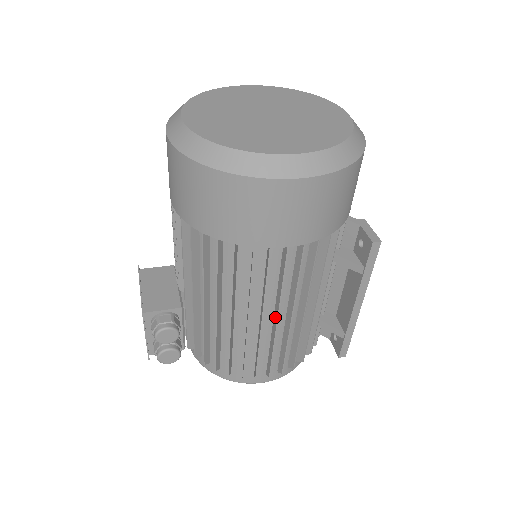
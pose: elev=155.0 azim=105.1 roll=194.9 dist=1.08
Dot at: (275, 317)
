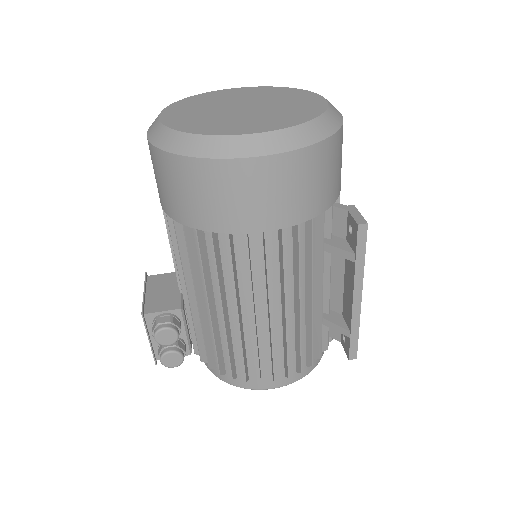
Dot at: (268, 312)
